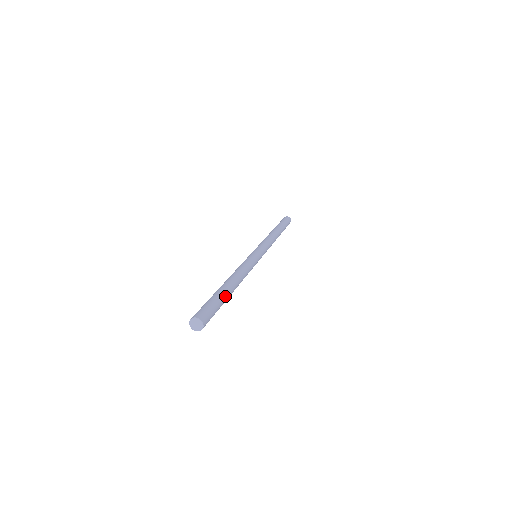
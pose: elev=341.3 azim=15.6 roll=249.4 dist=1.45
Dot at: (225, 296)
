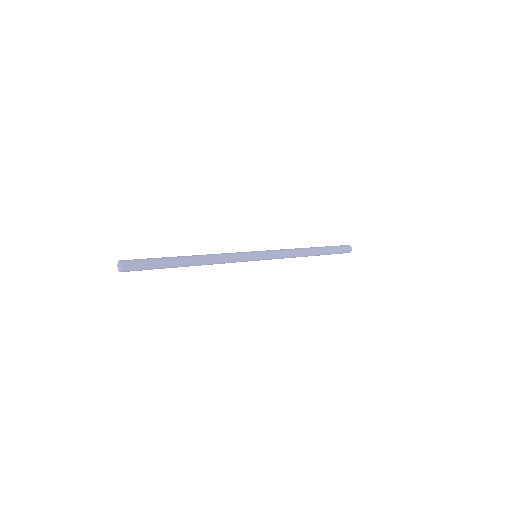
Dot at: (170, 263)
